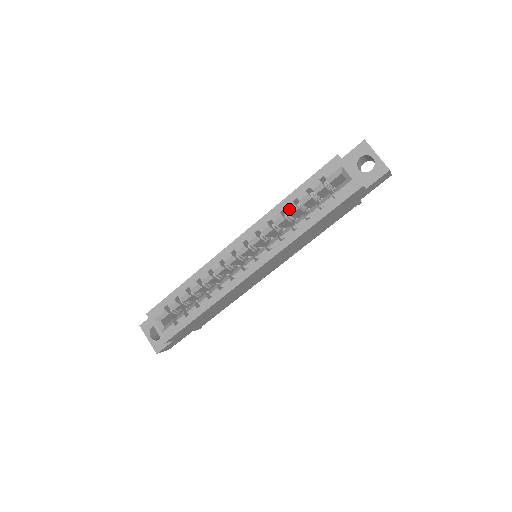
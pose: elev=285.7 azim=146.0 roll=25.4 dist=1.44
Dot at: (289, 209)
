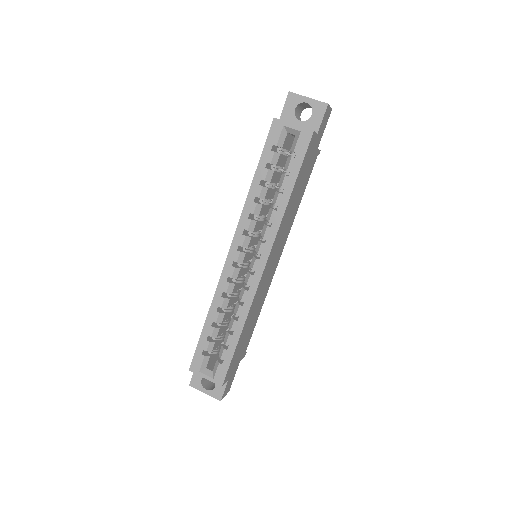
Dot at: (260, 194)
